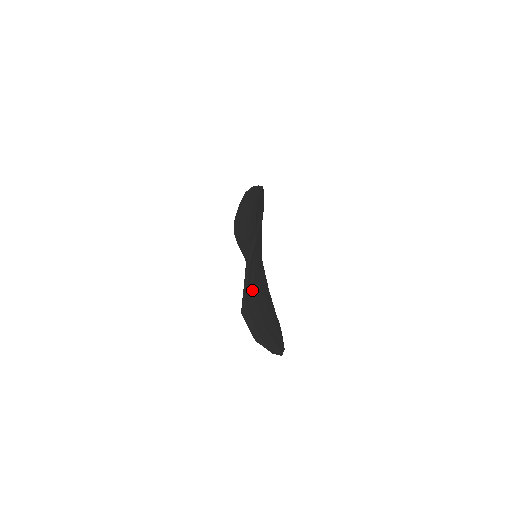
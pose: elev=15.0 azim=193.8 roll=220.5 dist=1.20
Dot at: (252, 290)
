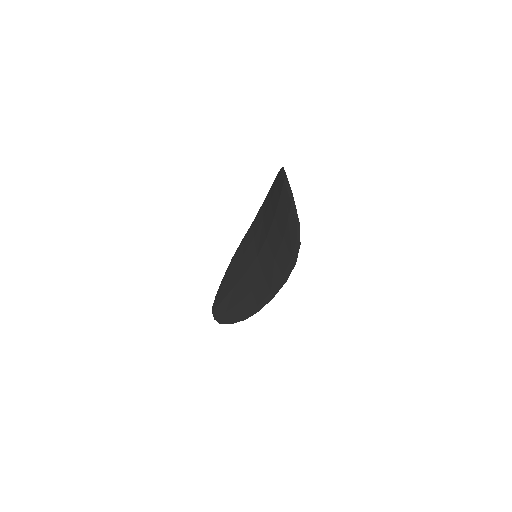
Dot at: occluded
